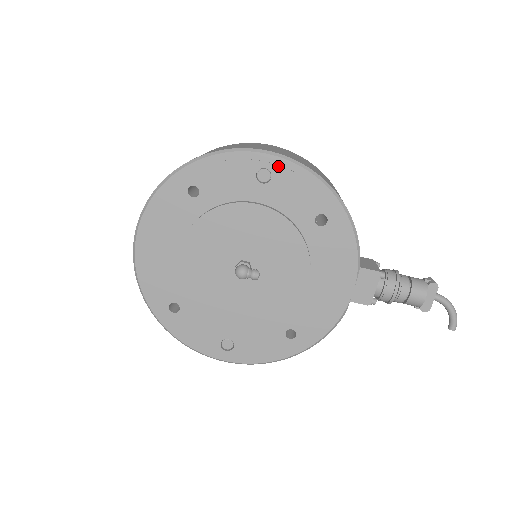
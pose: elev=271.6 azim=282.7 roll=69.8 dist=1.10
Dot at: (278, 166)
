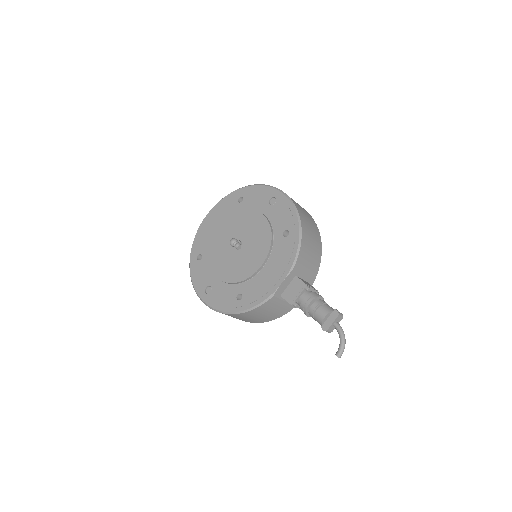
Dot at: (281, 198)
